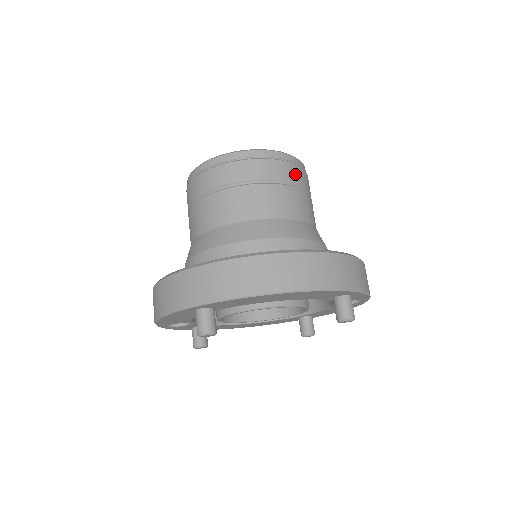
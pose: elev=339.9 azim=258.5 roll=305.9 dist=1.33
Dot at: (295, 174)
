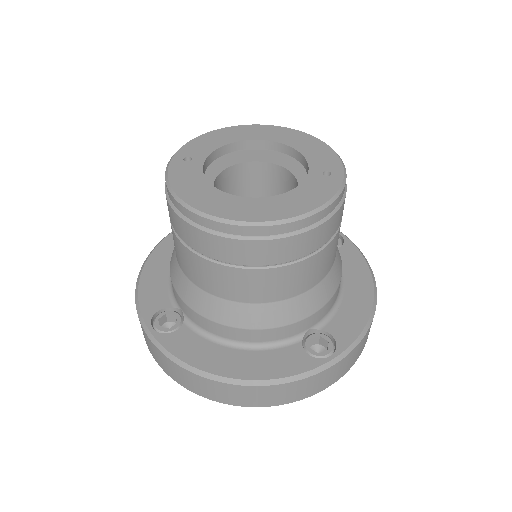
Dot at: (298, 247)
